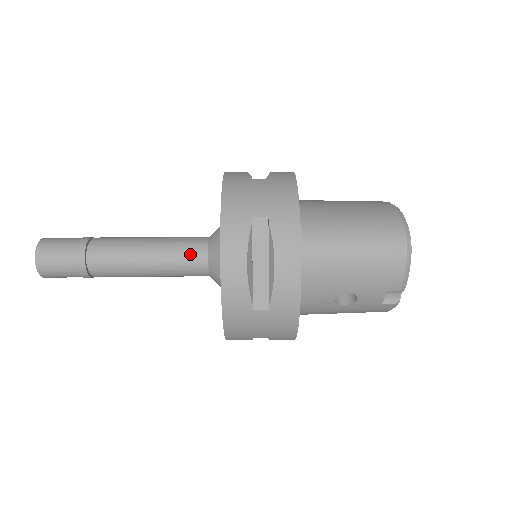
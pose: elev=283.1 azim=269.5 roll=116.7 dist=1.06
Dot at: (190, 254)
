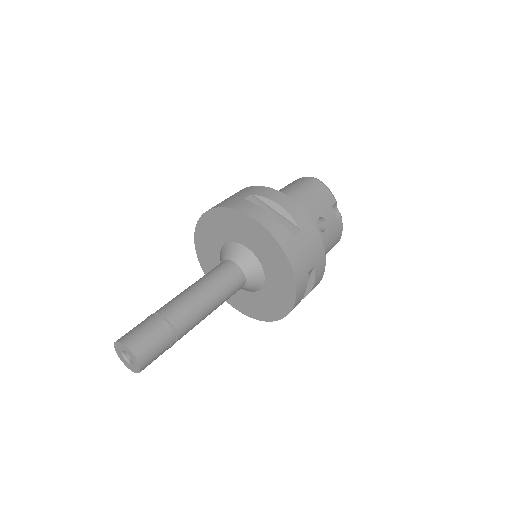
Dot at: (224, 269)
